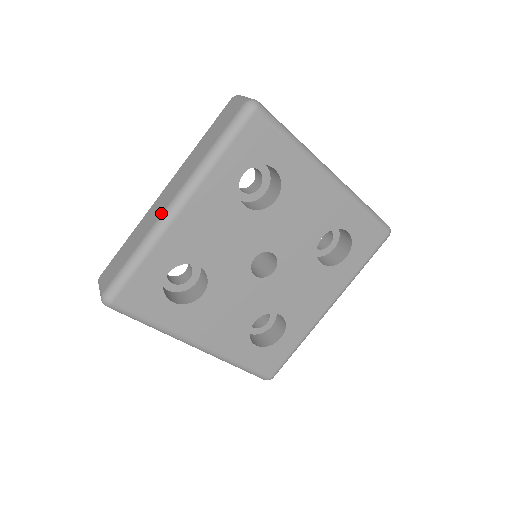
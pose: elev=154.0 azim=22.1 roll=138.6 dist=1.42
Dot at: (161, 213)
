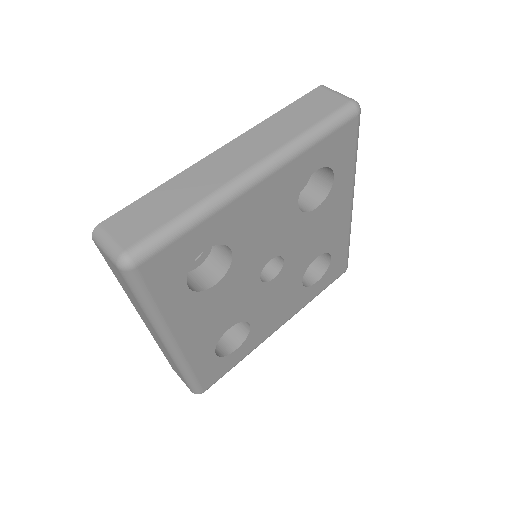
Dot at: (166, 351)
